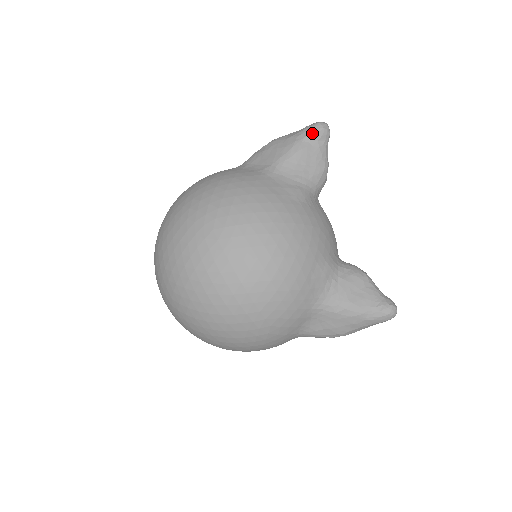
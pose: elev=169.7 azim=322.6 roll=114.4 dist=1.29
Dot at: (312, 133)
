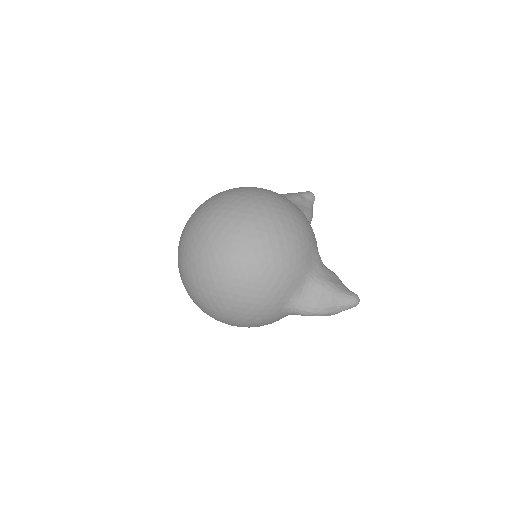
Dot at: (306, 194)
